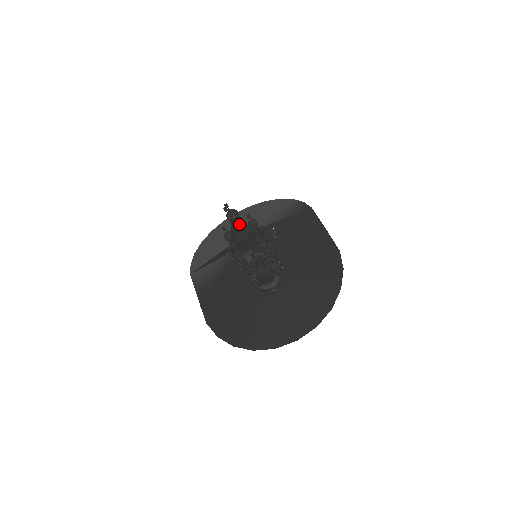
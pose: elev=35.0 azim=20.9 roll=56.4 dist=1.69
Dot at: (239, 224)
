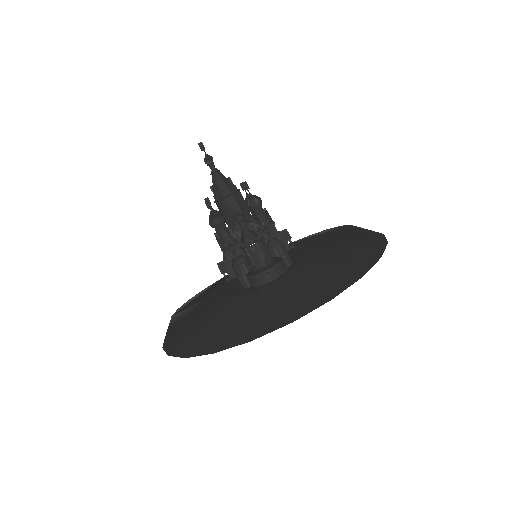
Dot at: (222, 176)
